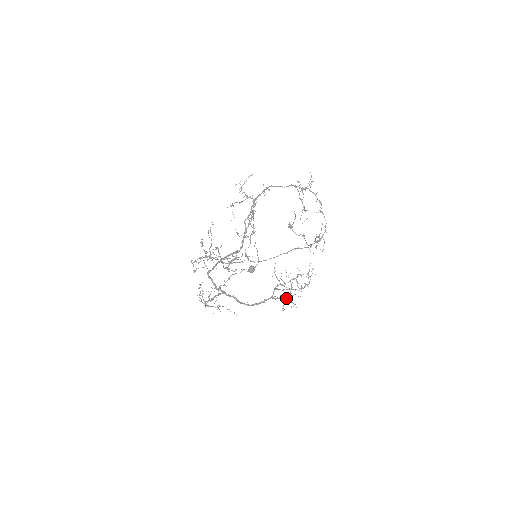
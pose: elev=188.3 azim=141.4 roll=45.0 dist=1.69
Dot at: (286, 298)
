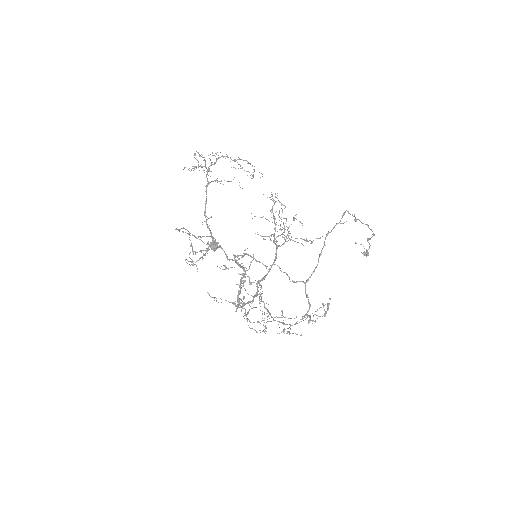
Dot at: (311, 243)
